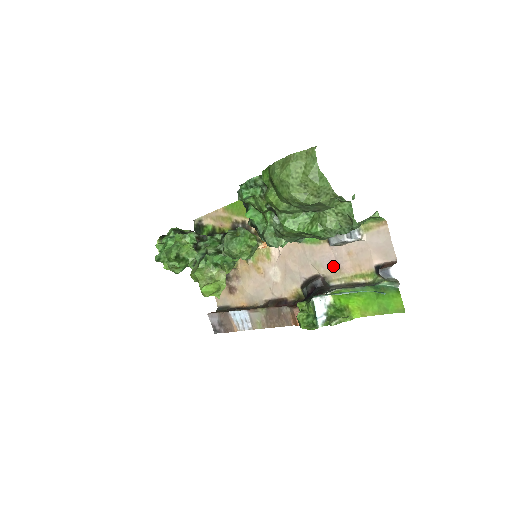
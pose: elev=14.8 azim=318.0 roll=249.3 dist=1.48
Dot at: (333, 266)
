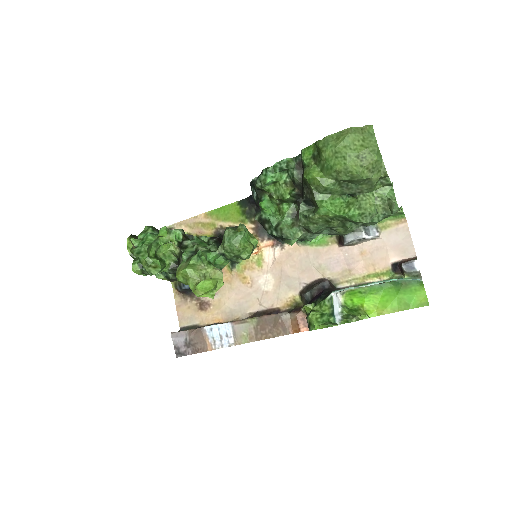
Dot at: (342, 268)
